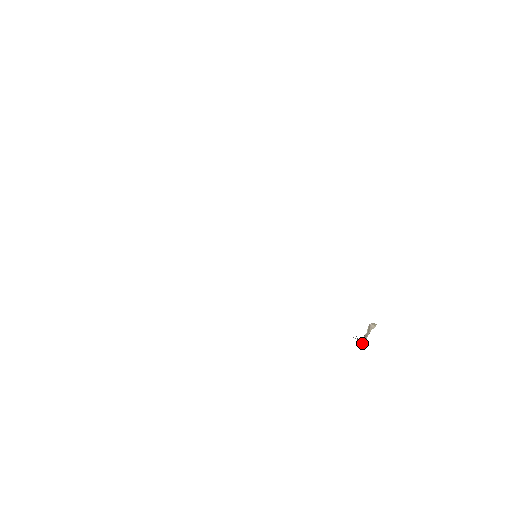
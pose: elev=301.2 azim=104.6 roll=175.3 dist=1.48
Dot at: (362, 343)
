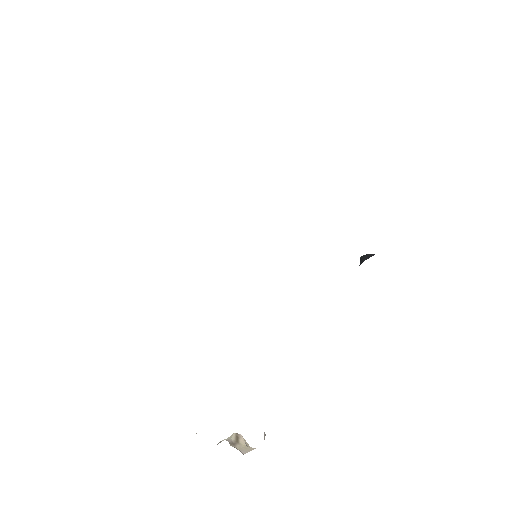
Dot at: (241, 451)
